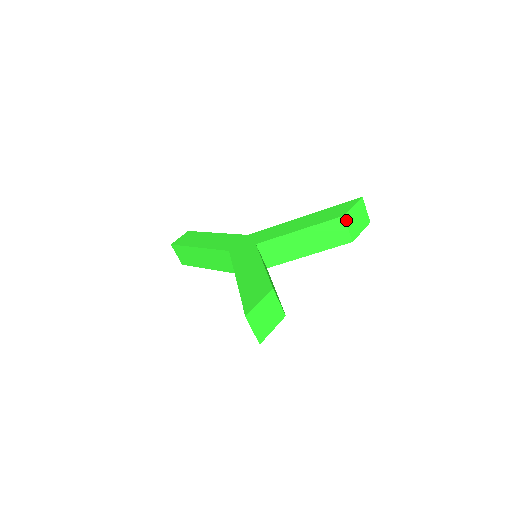
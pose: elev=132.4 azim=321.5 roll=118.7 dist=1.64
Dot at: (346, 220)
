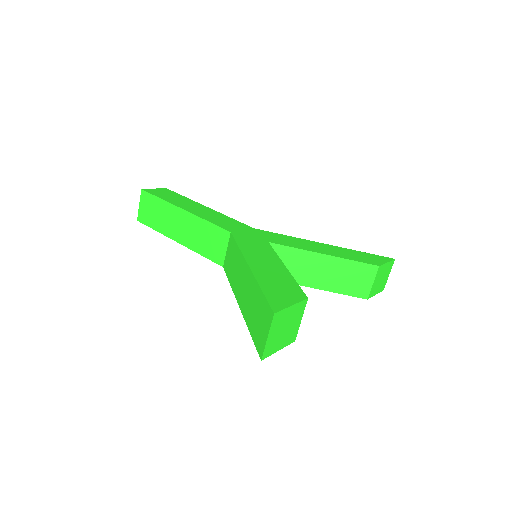
Dot at: (377, 272)
